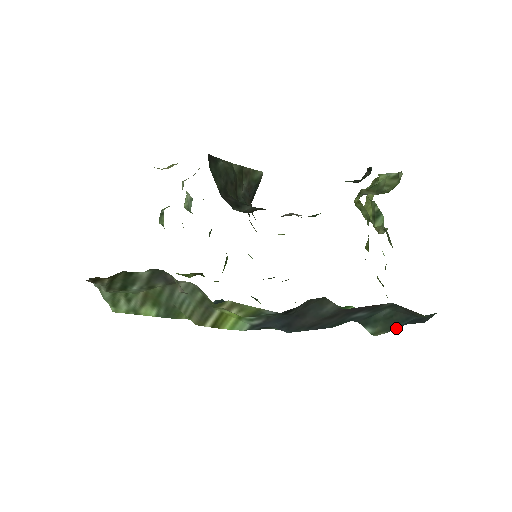
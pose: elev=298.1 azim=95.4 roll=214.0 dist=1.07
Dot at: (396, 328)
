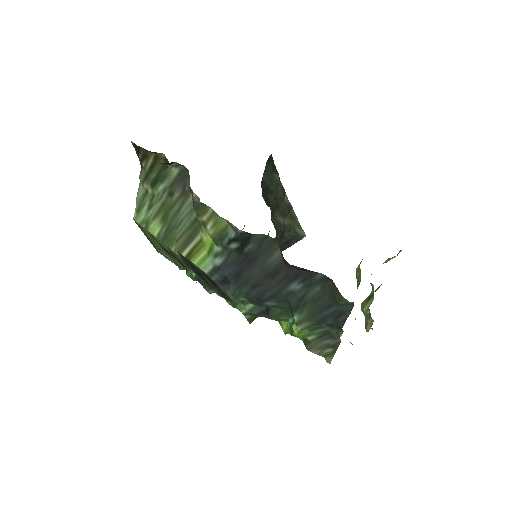
Dot at: (317, 321)
